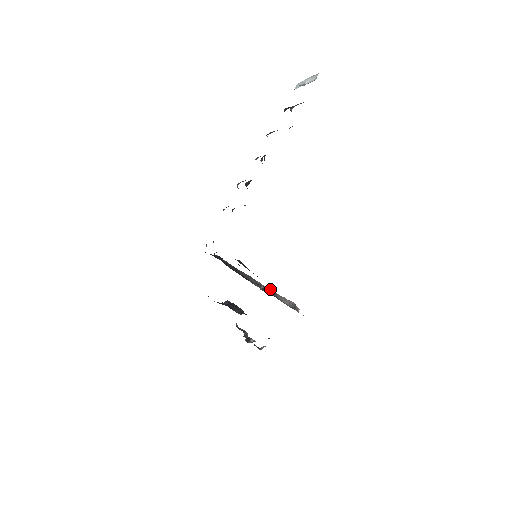
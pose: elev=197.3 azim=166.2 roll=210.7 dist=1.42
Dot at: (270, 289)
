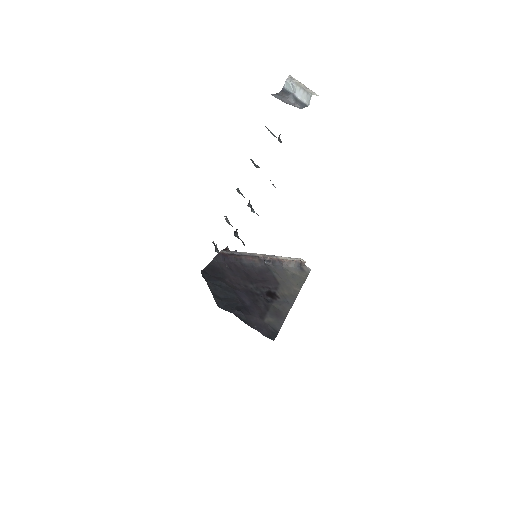
Dot at: (275, 259)
